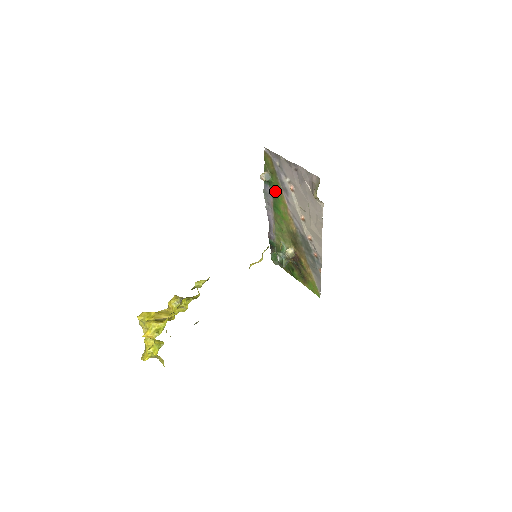
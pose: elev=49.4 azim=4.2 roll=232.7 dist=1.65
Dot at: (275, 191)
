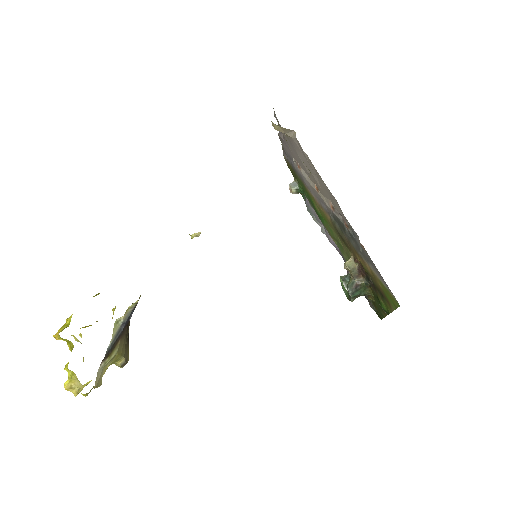
Dot at: (307, 195)
